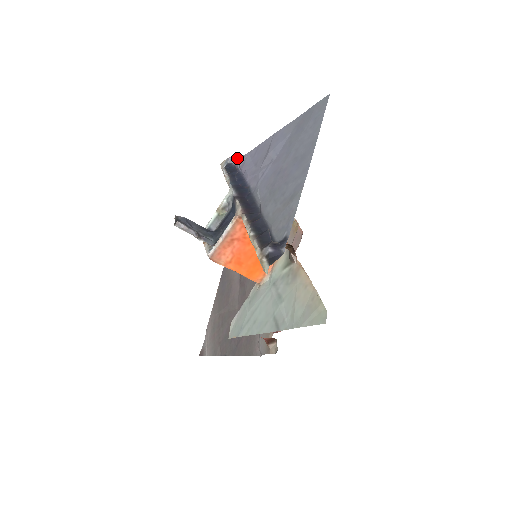
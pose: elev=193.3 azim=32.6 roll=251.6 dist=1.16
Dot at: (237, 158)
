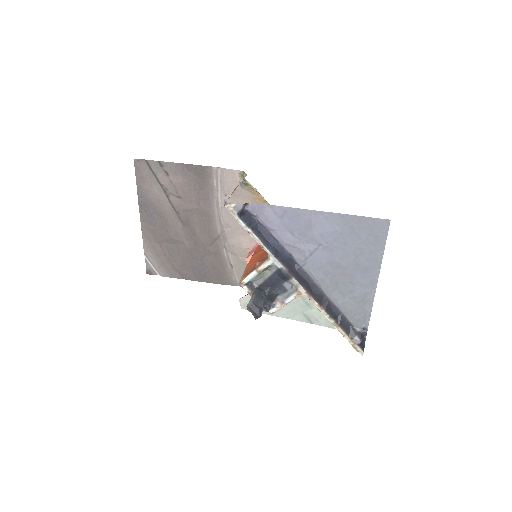
Dot at: (248, 203)
